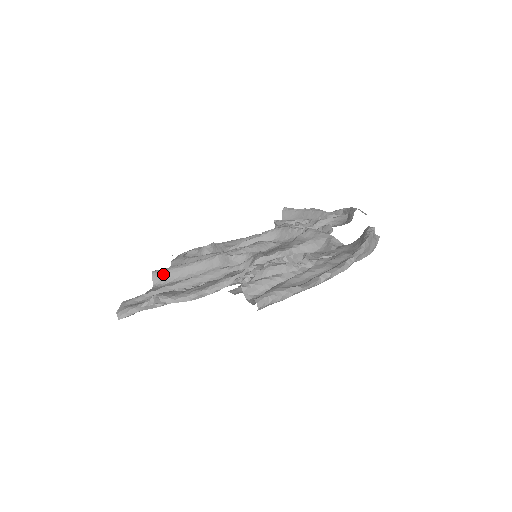
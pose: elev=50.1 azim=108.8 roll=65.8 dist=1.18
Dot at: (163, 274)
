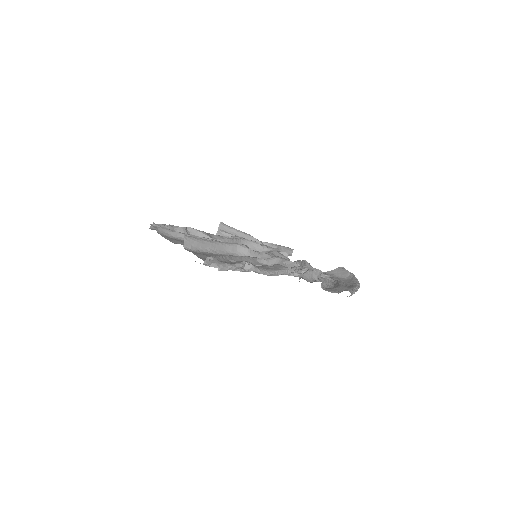
Dot at: (194, 241)
